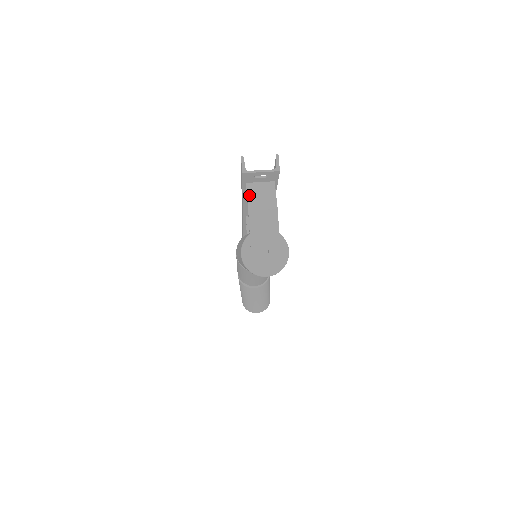
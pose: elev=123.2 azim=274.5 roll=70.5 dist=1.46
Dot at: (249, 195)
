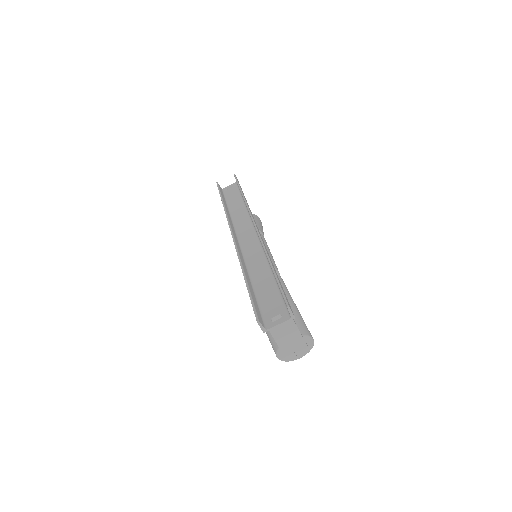
Dot at: occluded
